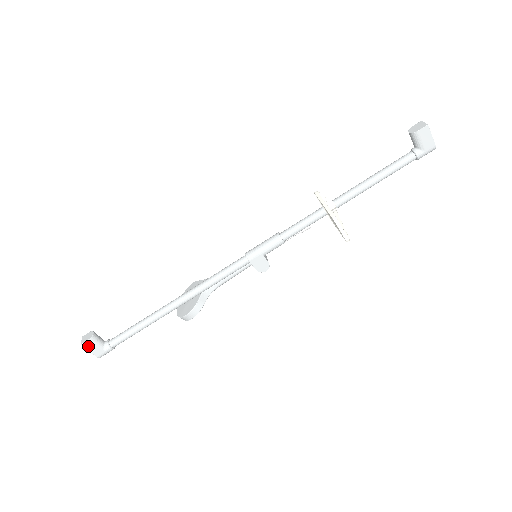
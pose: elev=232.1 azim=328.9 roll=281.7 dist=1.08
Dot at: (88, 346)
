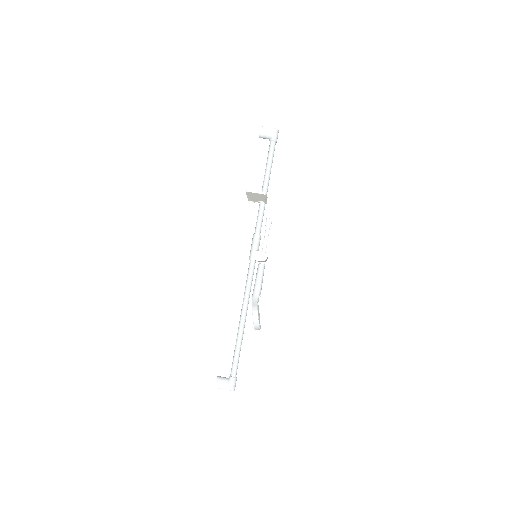
Dot at: (220, 386)
